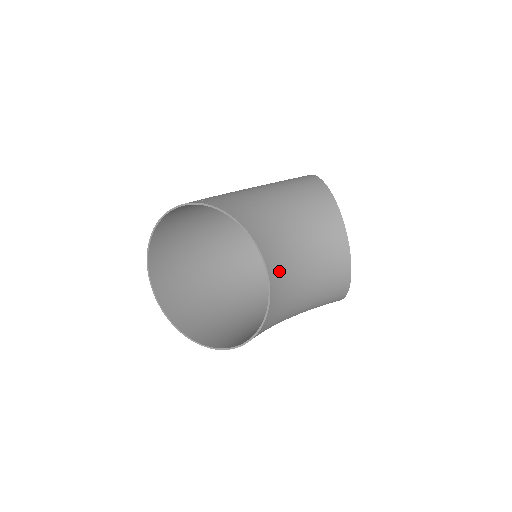
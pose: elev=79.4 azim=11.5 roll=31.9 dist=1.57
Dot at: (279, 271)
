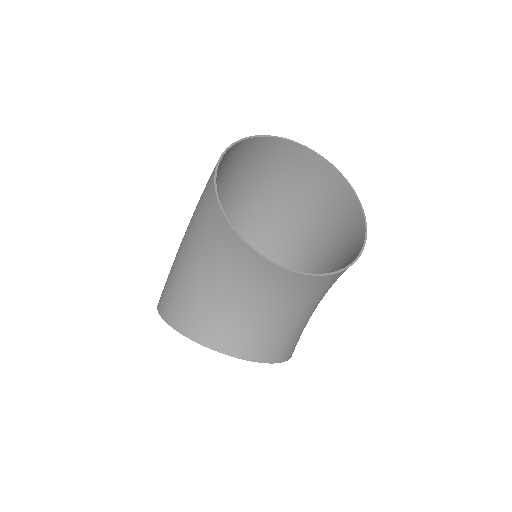
Dot at: (247, 342)
